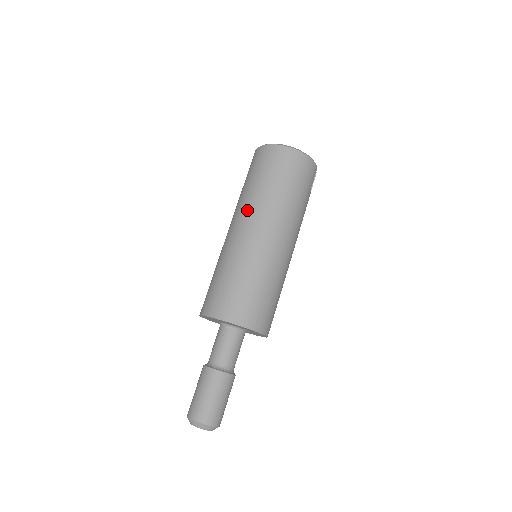
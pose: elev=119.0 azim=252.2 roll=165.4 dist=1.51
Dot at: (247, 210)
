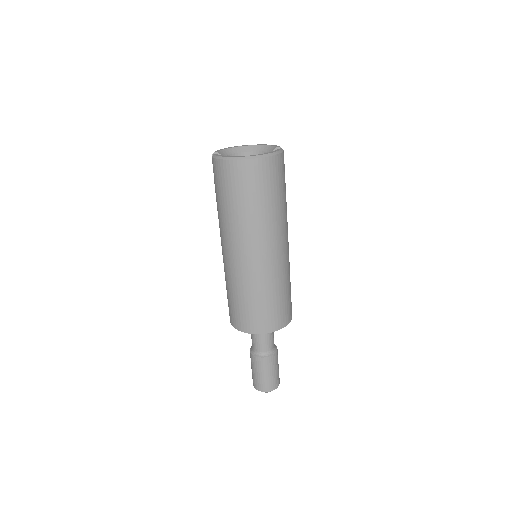
Dot at: (237, 237)
